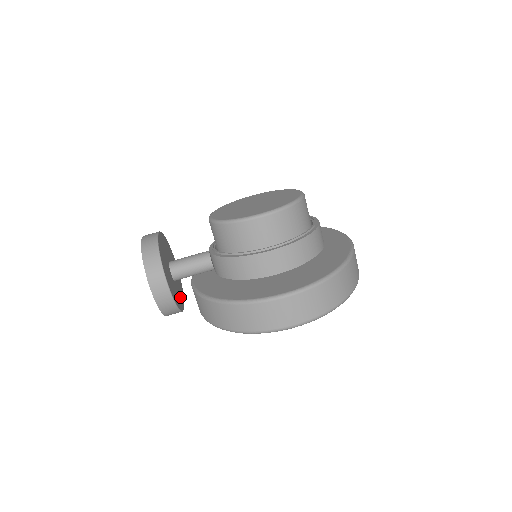
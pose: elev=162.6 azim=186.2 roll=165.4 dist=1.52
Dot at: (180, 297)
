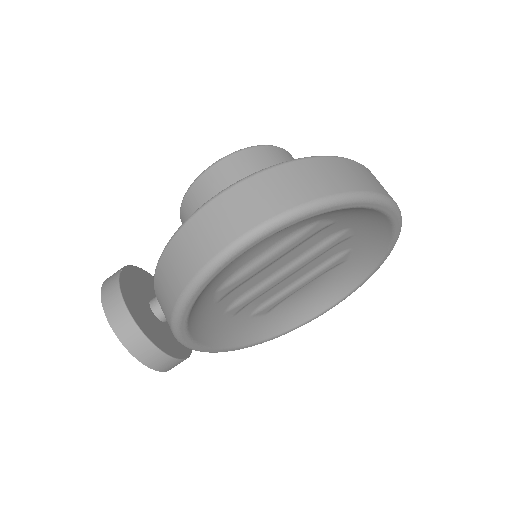
Dot at: (170, 343)
